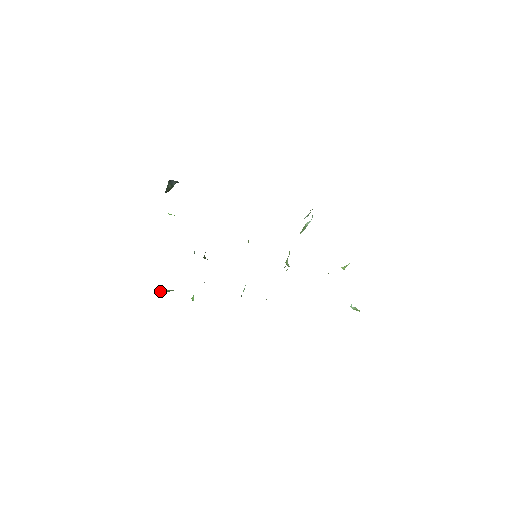
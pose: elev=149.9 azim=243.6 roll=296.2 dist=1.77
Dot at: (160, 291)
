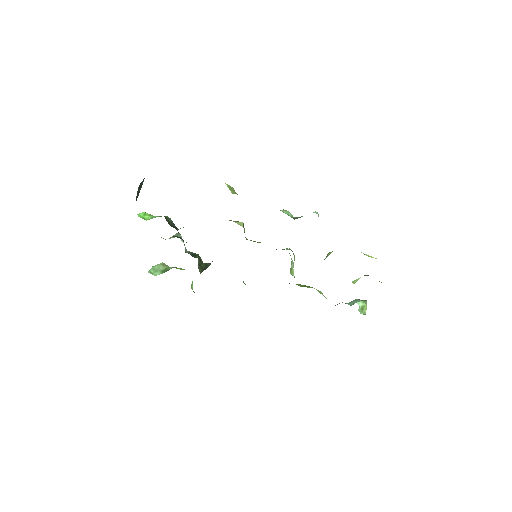
Dot at: (154, 273)
